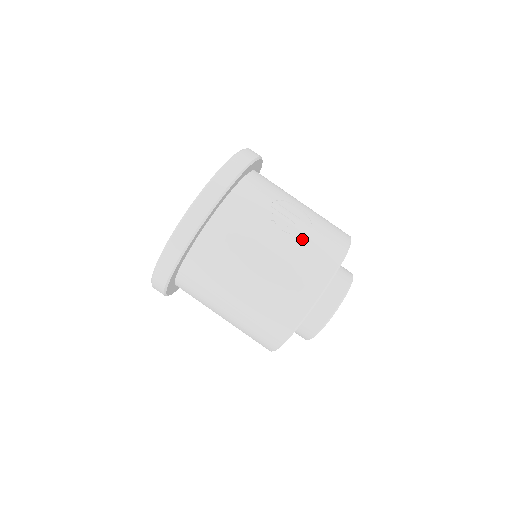
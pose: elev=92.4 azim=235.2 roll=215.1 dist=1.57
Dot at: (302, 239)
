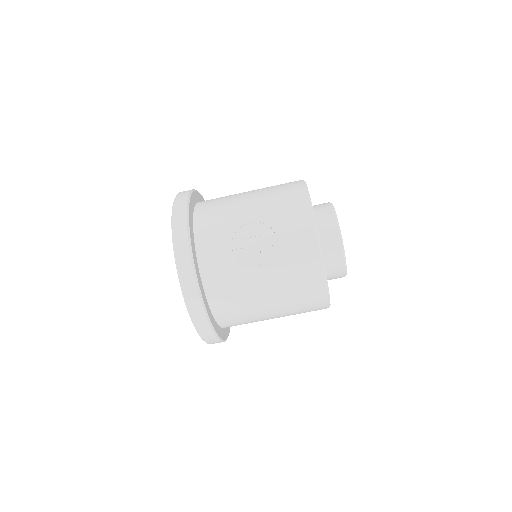
Dot at: (277, 253)
